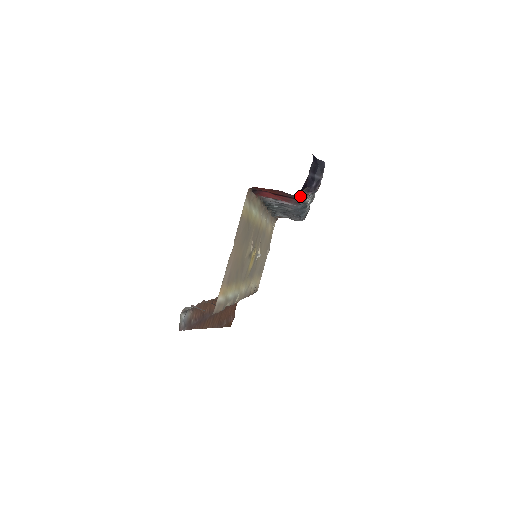
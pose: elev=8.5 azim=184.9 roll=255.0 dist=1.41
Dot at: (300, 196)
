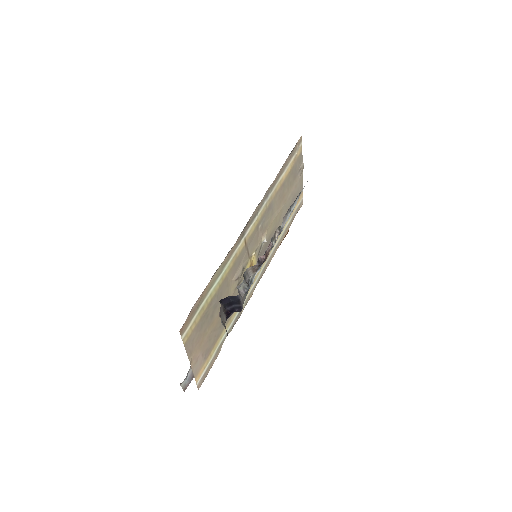
Dot at: occluded
